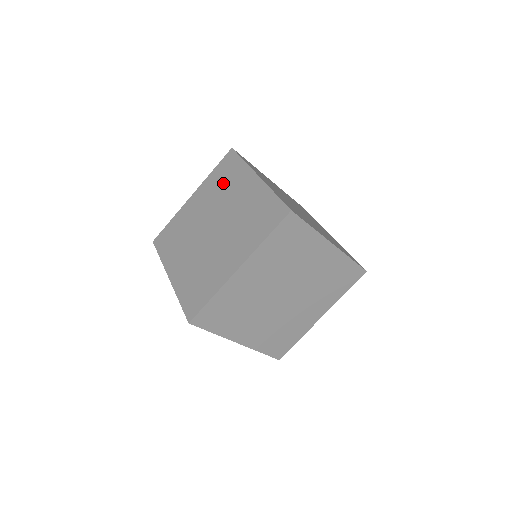
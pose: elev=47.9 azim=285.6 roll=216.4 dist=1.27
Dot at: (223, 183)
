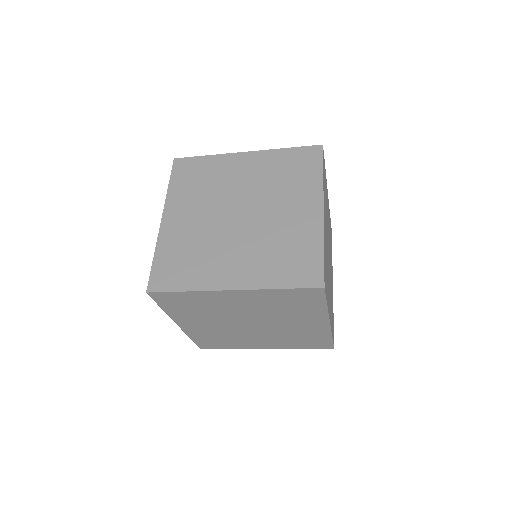
Dot at: (286, 176)
